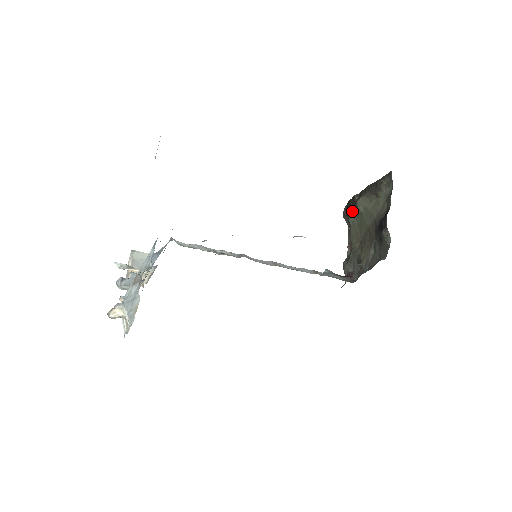
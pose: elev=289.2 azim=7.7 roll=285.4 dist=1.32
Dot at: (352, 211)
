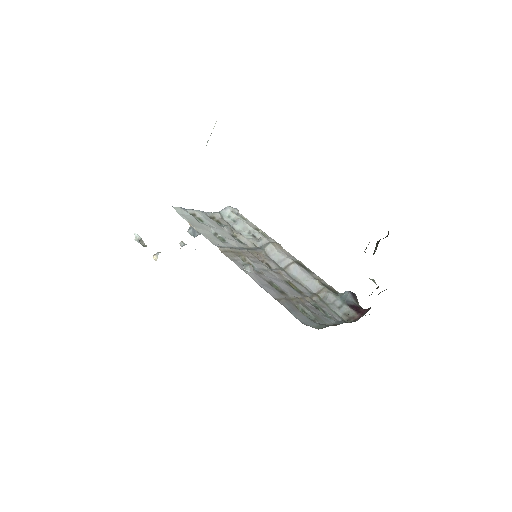
Dot at: occluded
